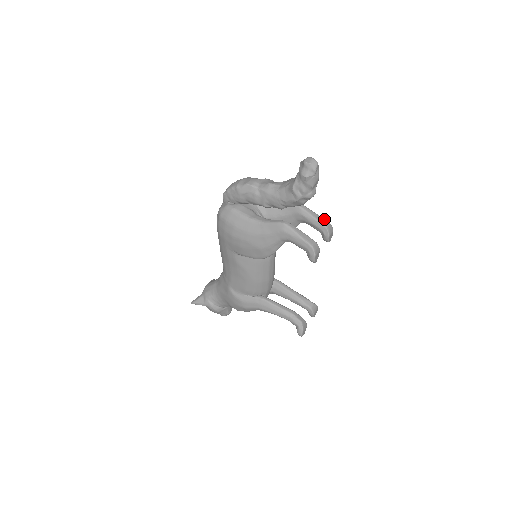
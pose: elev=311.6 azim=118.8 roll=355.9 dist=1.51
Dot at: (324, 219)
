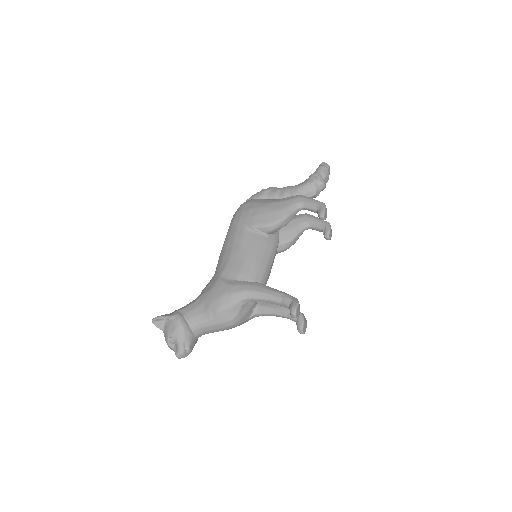
Dot at: occluded
